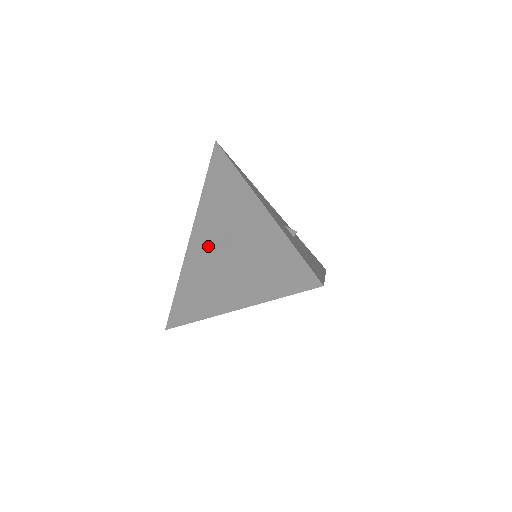
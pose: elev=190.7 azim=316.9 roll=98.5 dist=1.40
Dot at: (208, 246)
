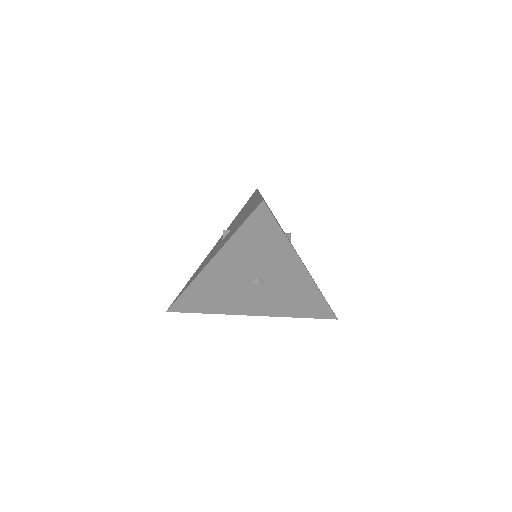
Dot at: (234, 277)
